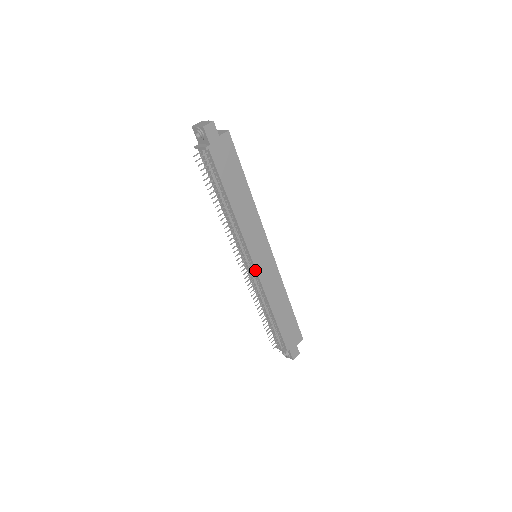
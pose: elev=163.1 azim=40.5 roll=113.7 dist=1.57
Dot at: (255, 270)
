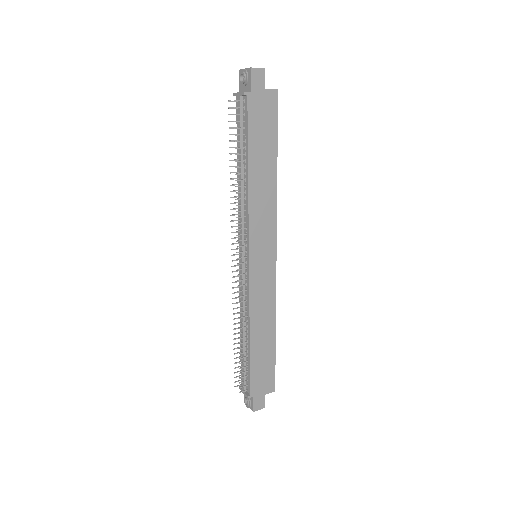
Dot at: (248, 269)
